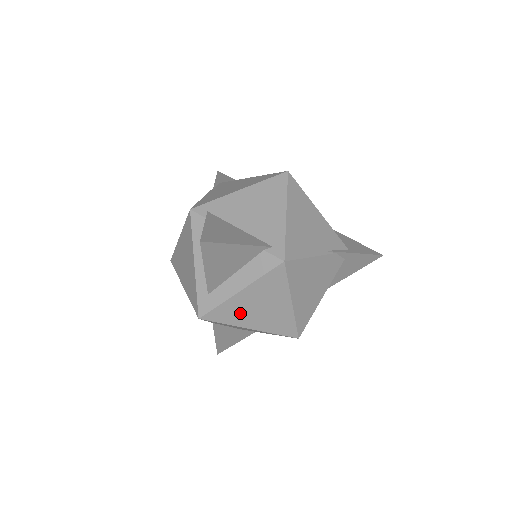
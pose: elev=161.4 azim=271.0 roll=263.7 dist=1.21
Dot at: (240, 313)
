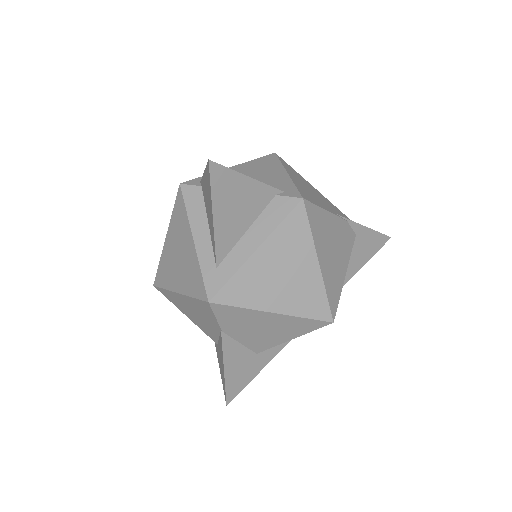
Dot at: (259, 286)
